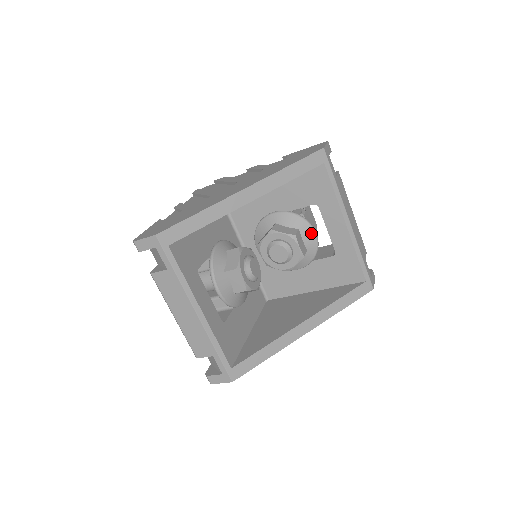
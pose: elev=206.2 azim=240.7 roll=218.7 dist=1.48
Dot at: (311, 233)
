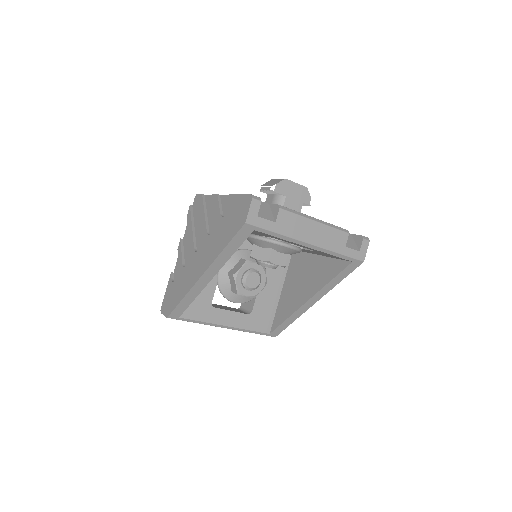
Dot at: (284, 248)
